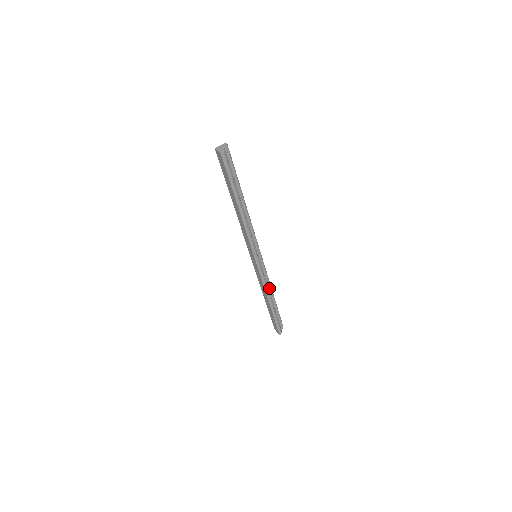
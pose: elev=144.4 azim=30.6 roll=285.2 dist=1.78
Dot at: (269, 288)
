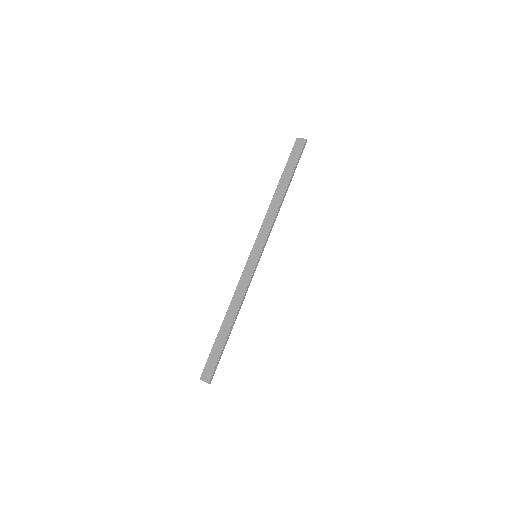
Dot at: occluded
